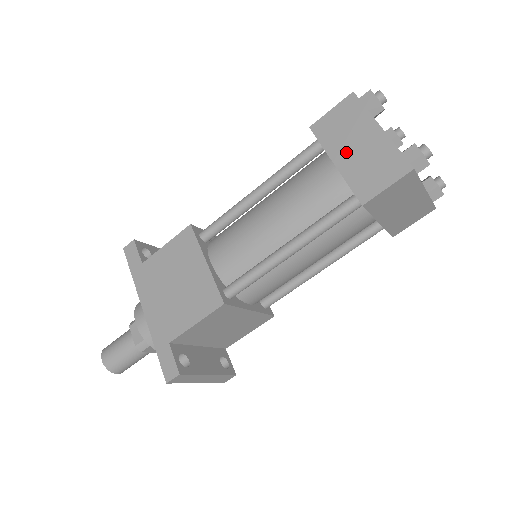
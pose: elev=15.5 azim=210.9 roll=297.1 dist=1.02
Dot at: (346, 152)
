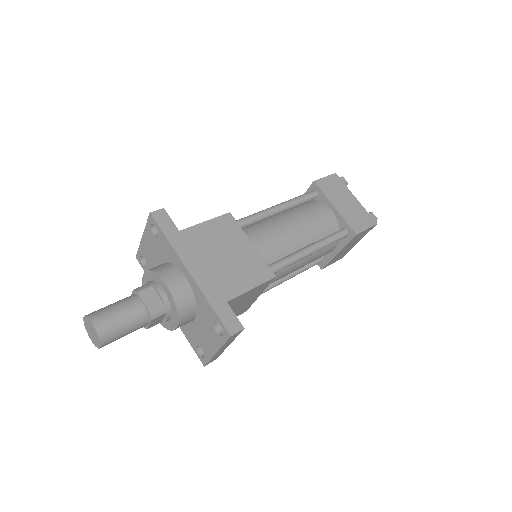
Dot at: (340, 203)
